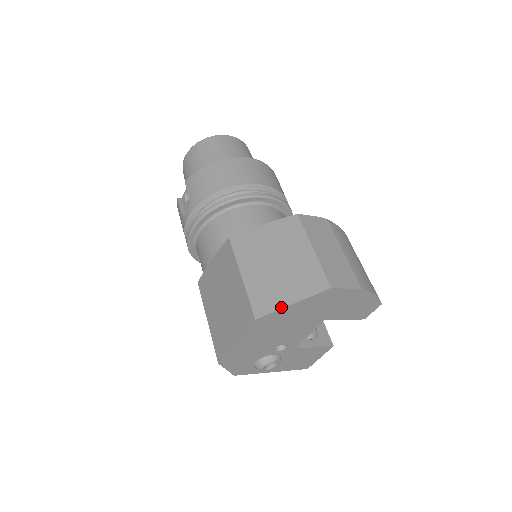
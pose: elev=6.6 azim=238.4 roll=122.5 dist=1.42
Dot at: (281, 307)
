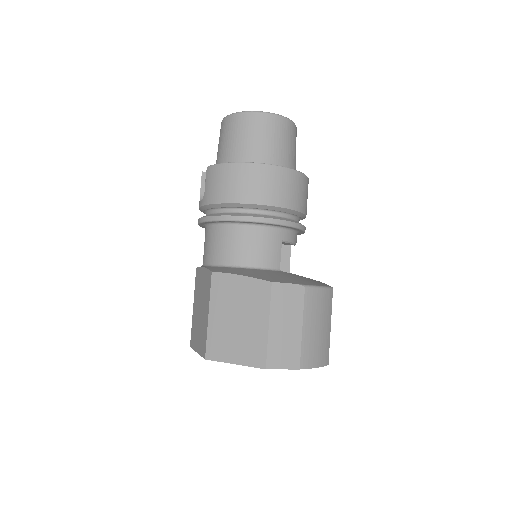
Dot at: (225, 361)
